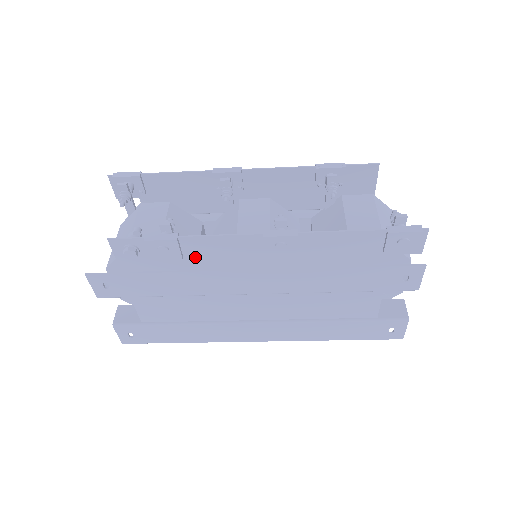
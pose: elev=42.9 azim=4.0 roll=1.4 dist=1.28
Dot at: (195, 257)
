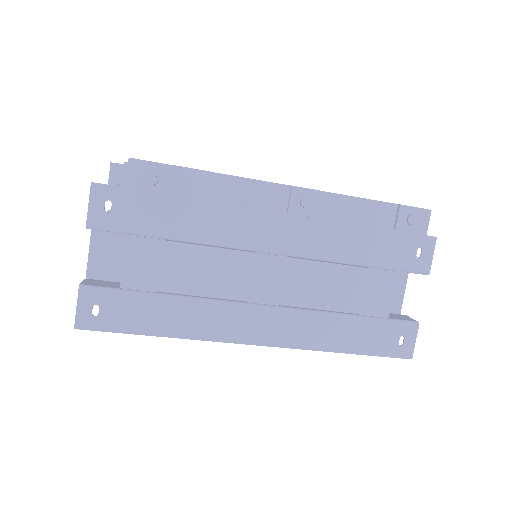
Dot at: occluded
